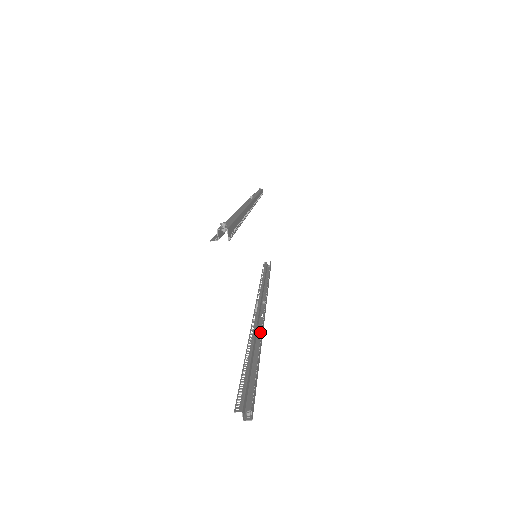
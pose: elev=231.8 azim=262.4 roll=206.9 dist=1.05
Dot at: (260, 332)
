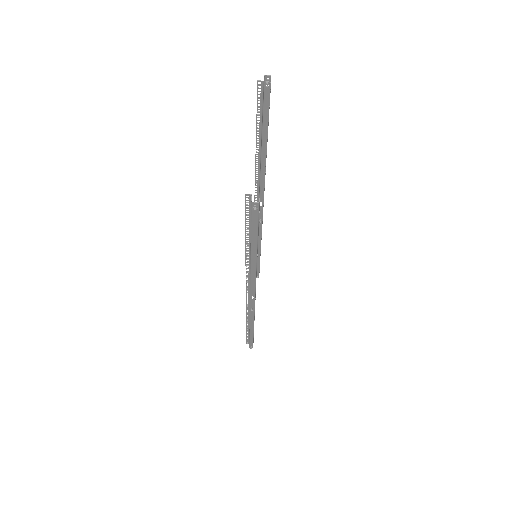
Dot at: (253, 280)
